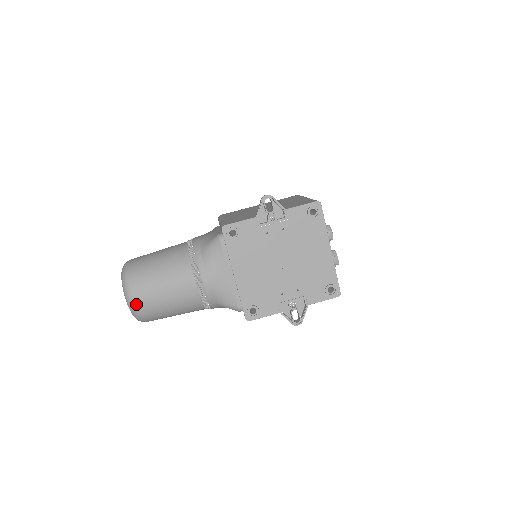
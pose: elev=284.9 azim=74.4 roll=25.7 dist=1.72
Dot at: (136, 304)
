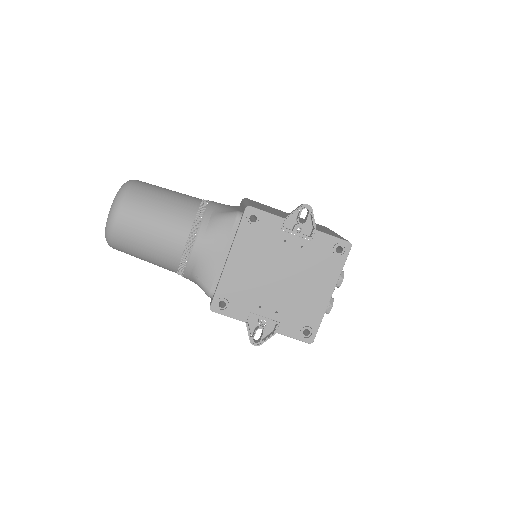
Dot at: (116, 224)
